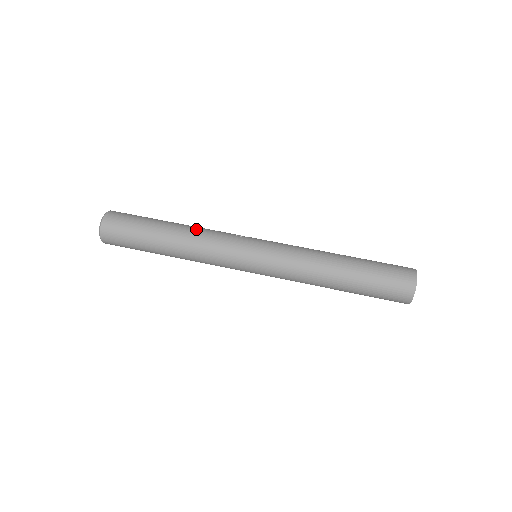
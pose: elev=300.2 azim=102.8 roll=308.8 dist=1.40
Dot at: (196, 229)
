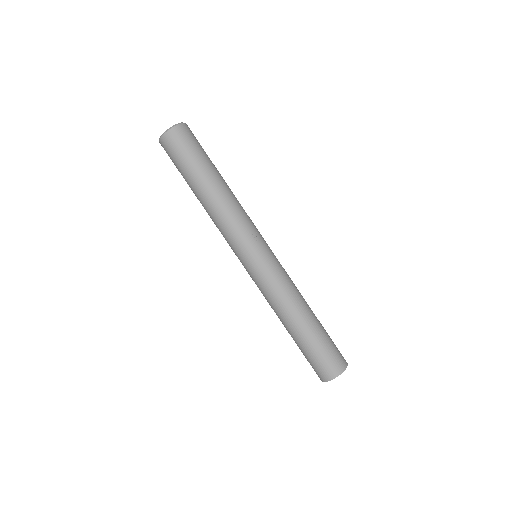
Dot at: (227, 203)
